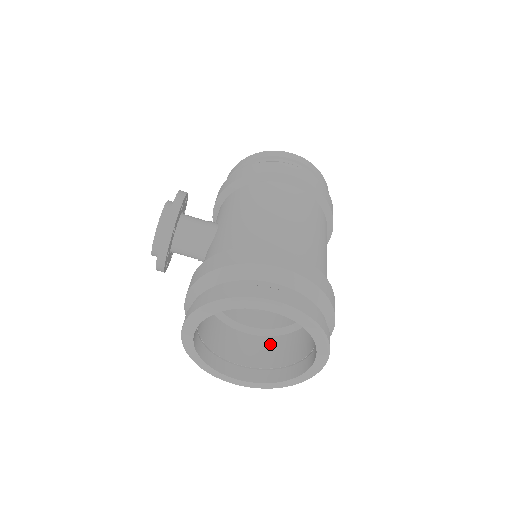
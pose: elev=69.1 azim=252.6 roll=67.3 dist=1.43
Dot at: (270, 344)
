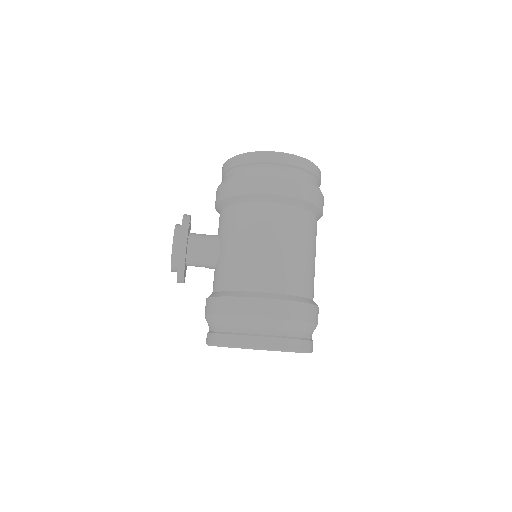
Dot at: occluded
